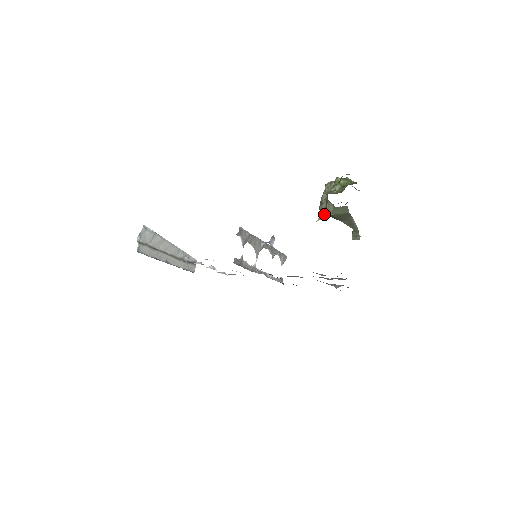
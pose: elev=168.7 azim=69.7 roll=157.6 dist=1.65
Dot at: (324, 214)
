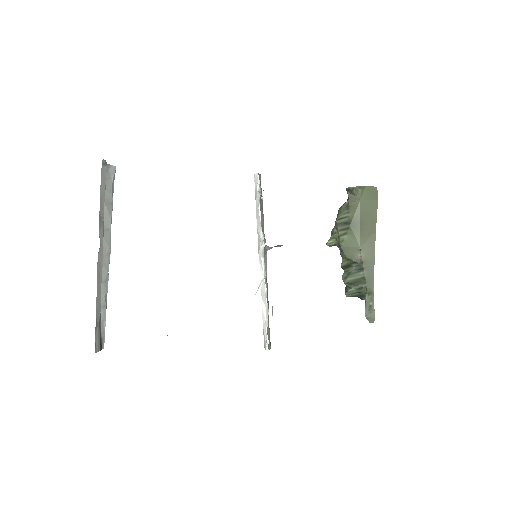
Dot at: (350, 202)
